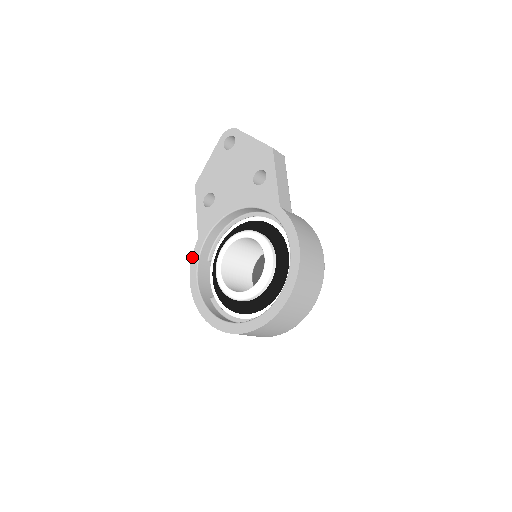
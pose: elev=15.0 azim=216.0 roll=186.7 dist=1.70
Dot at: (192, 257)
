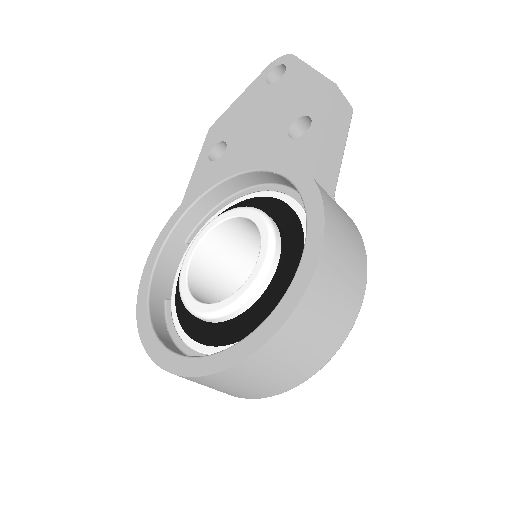
Dot at: (163, 228)
